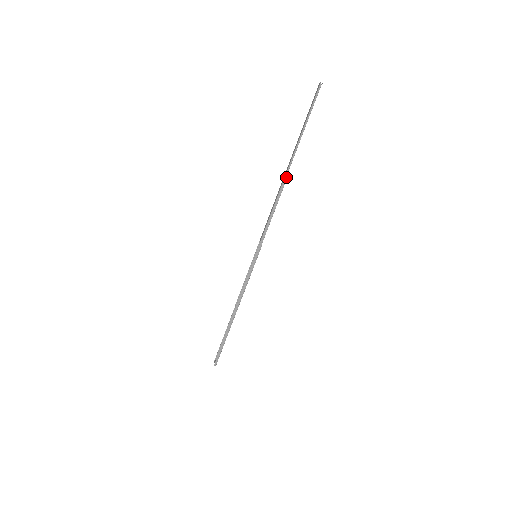
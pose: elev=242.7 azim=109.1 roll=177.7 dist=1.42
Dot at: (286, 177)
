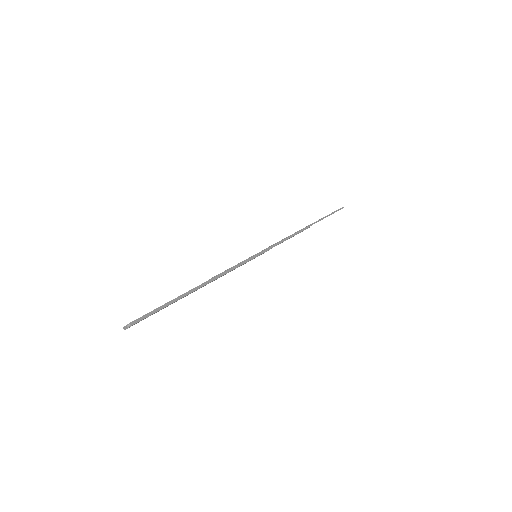
Dot at: (308, 227)
